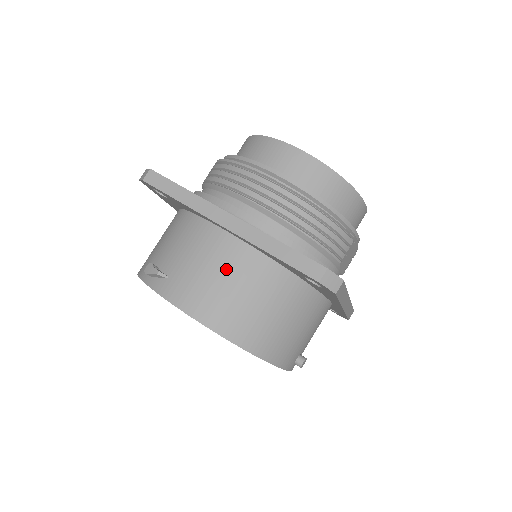
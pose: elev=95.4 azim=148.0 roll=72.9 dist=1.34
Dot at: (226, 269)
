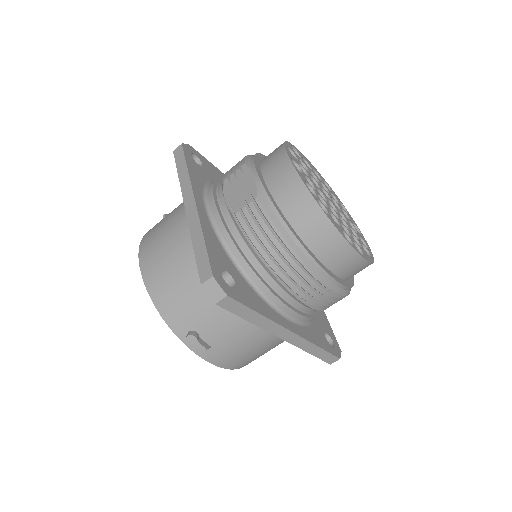
Dot at: (265, 346)
